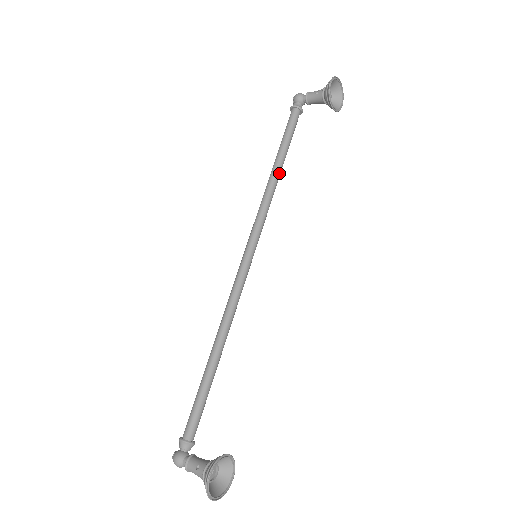
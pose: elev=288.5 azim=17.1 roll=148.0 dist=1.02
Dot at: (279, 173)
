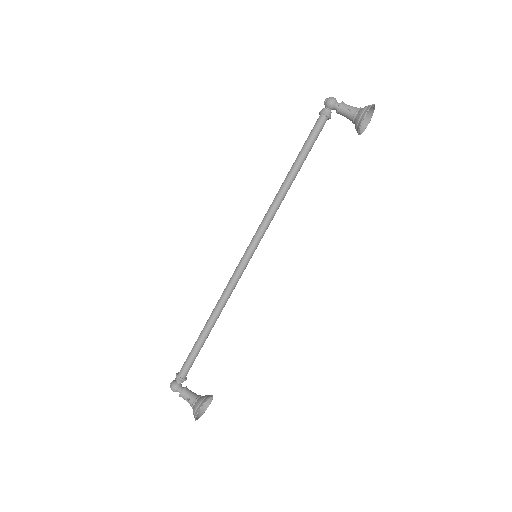
Dot at: (292, 182)
